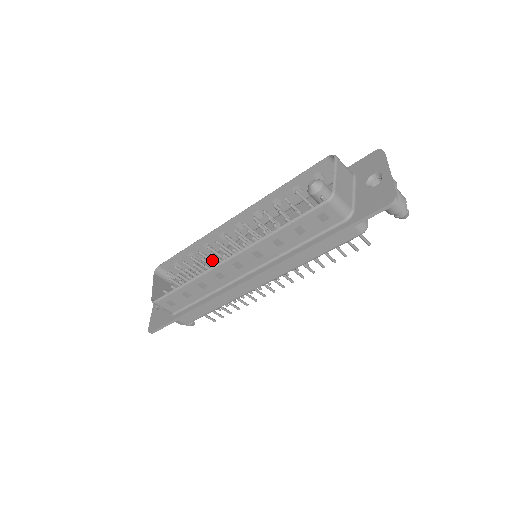
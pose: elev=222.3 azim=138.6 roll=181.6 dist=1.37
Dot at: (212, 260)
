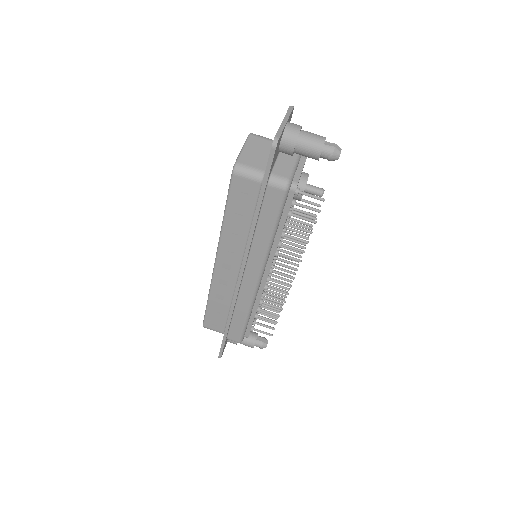
Dot at: occluded
